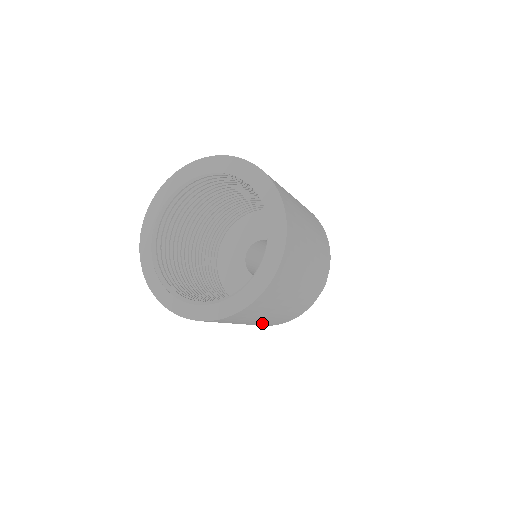
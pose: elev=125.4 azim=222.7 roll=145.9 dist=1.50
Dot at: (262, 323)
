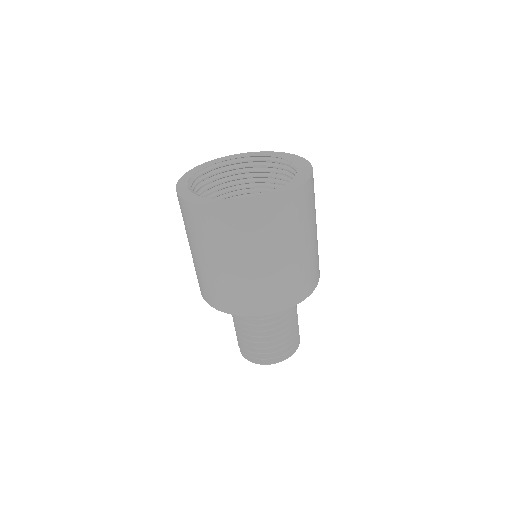
Dot at: (210, 279)
